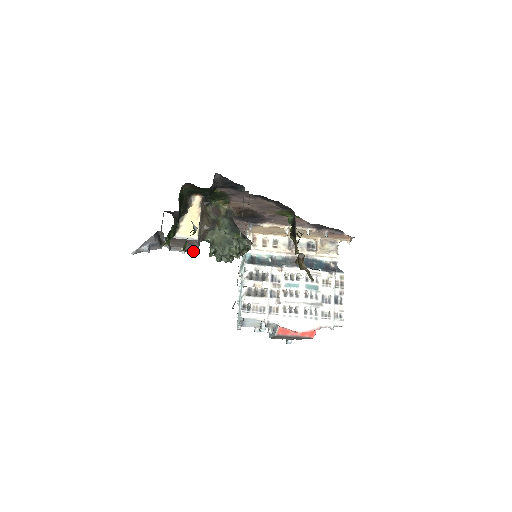
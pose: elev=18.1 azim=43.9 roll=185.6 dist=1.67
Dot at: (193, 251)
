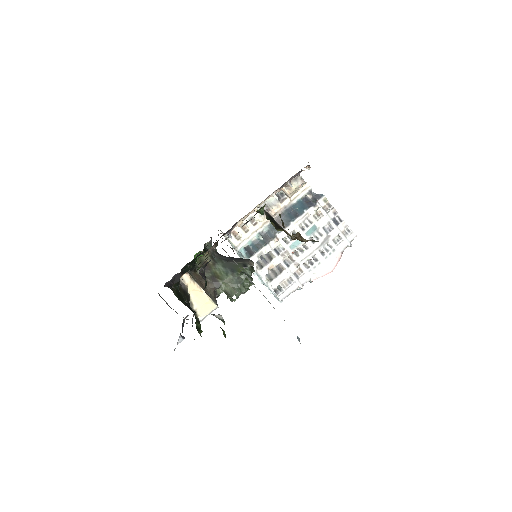
Dot at: occluded
